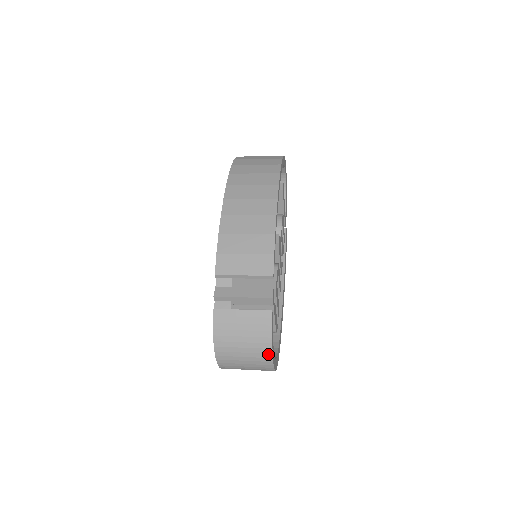
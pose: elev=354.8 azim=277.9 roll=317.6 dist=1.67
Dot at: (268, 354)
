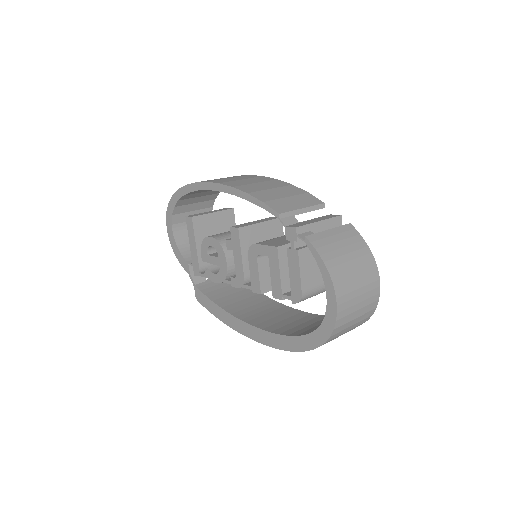
Dot at: (374, 268)
